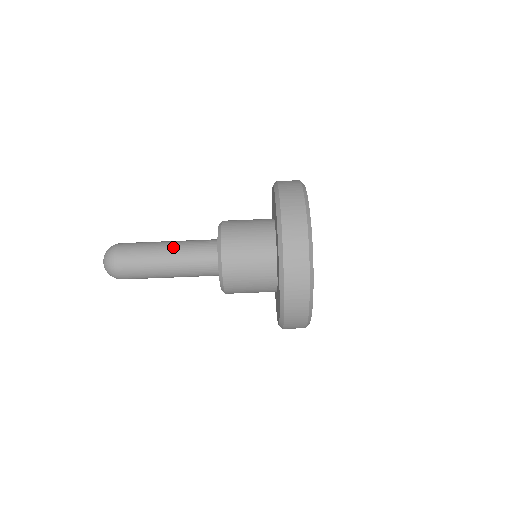
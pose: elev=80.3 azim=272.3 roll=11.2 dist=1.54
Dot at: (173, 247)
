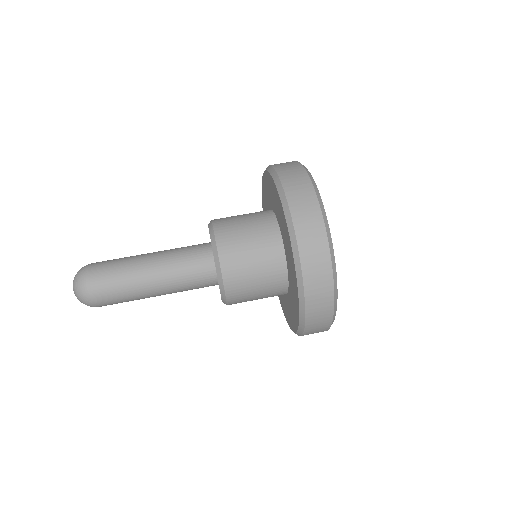
Dot at: (157, 258)
